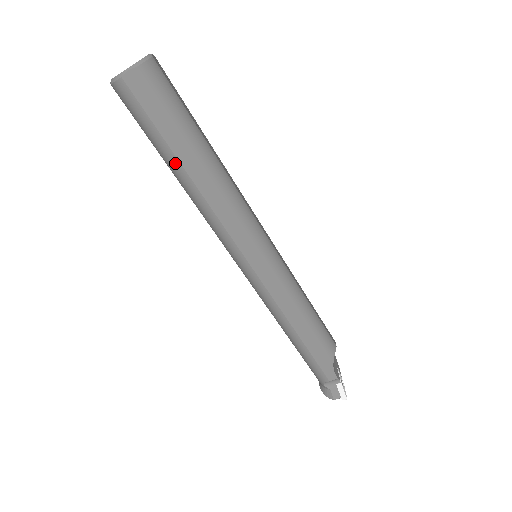
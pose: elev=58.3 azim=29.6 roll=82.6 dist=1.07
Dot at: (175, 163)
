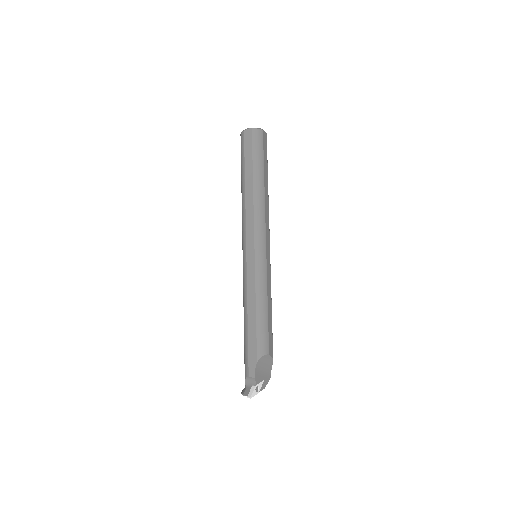
Dot at: (243, 177)
